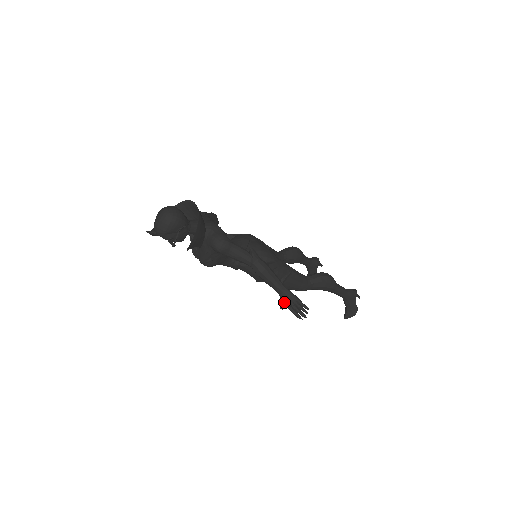
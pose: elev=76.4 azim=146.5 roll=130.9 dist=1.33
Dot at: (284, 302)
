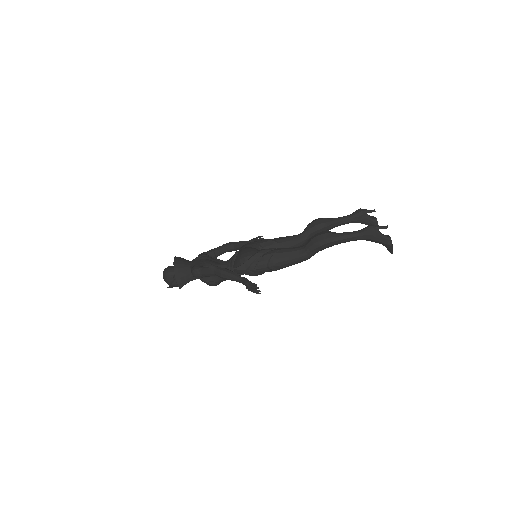
Dot at: occluded
